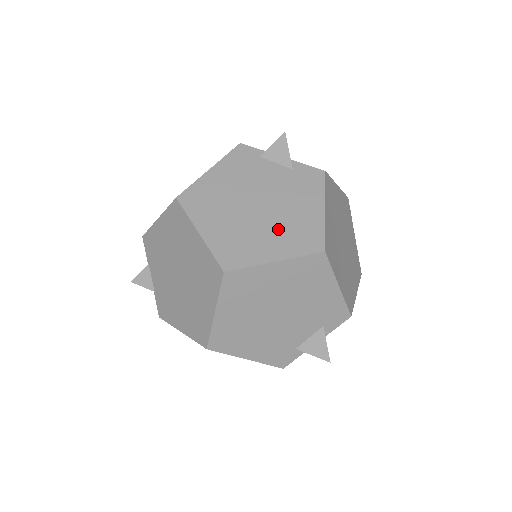
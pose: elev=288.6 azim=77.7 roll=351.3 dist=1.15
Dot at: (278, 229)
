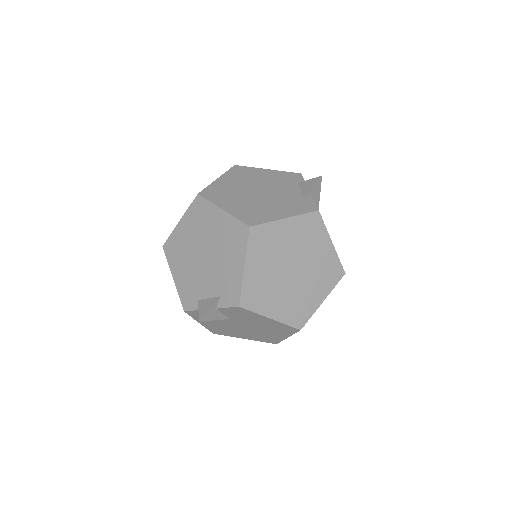
Dot at: (249, 204)
